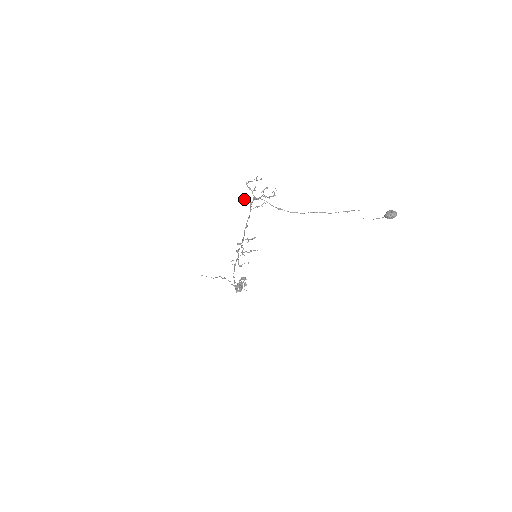
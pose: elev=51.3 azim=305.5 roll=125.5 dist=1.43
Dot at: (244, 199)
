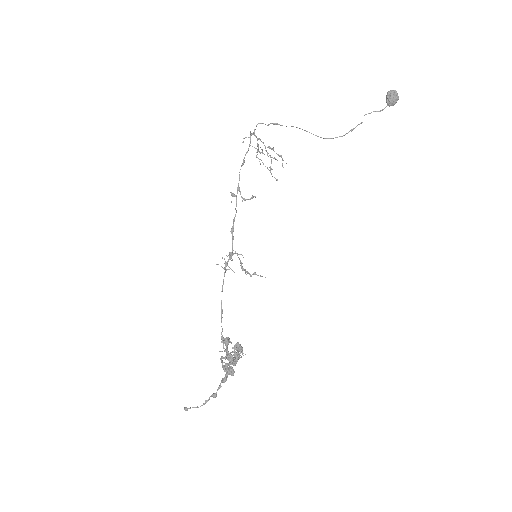
Dot at: (246, 137)
